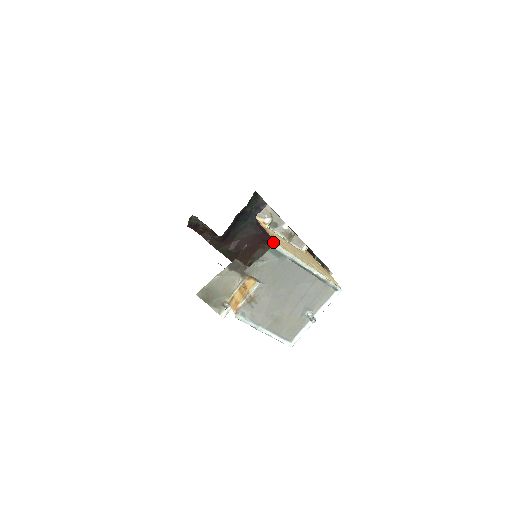
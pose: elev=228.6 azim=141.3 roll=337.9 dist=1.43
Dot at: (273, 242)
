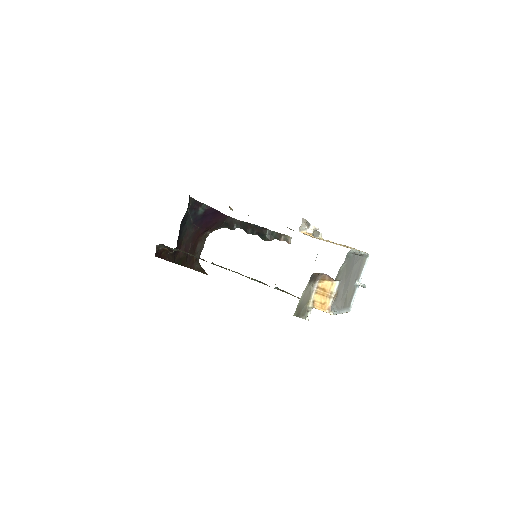
Dot at: (206, 231)
